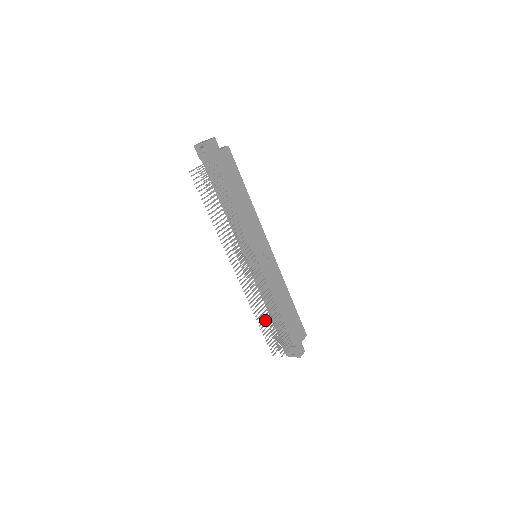
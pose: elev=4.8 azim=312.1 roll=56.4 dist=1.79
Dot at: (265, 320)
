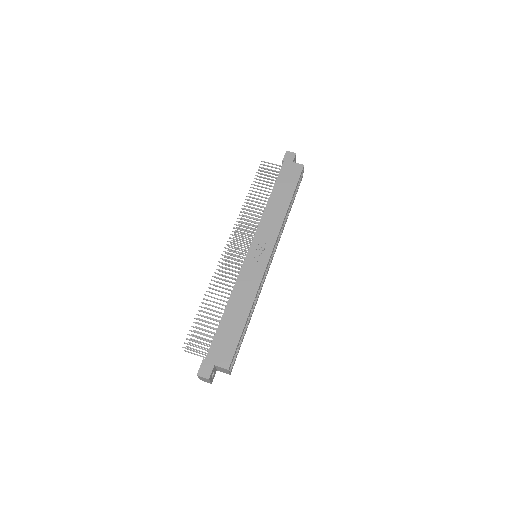
Dot at: (203, 298)
